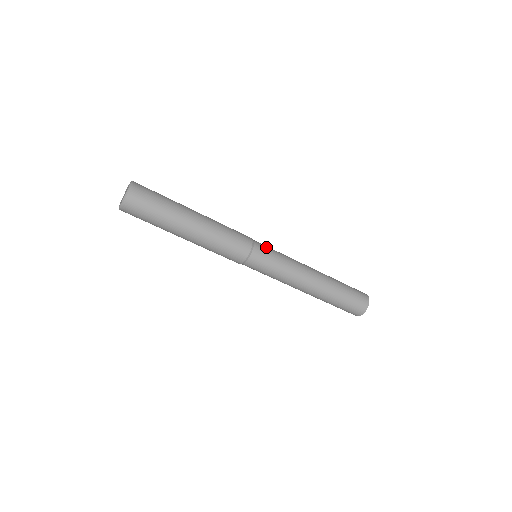
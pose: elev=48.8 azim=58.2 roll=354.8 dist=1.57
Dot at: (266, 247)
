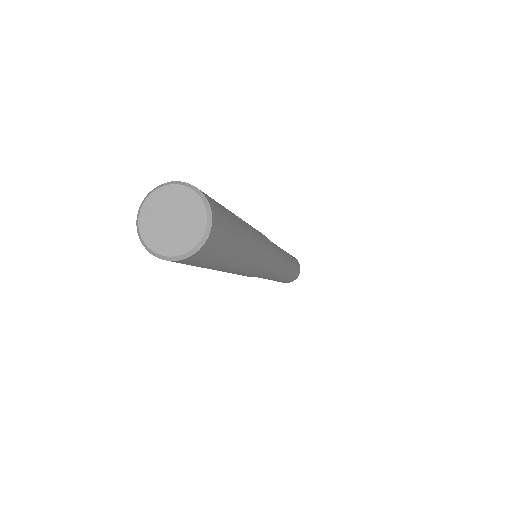
Dot at: occluded
